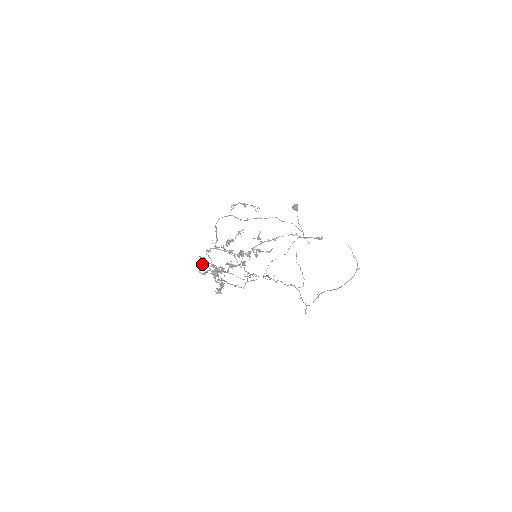
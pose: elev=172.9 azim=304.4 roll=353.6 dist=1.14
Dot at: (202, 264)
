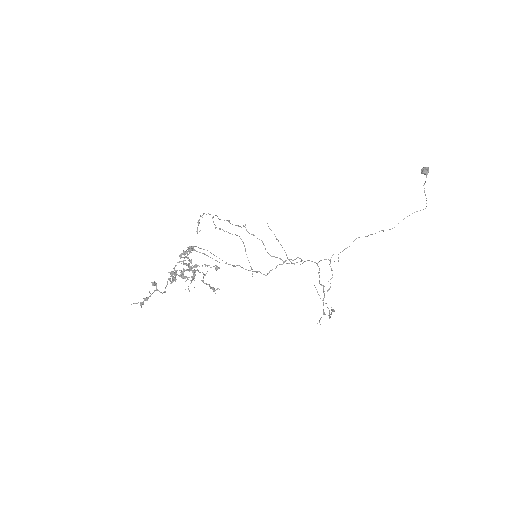
Dot at: (179, 261)
